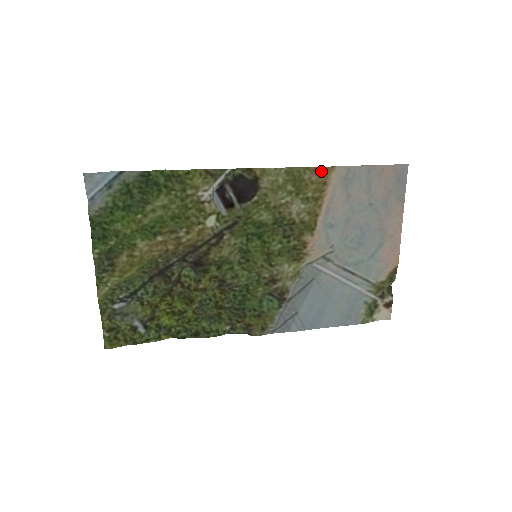
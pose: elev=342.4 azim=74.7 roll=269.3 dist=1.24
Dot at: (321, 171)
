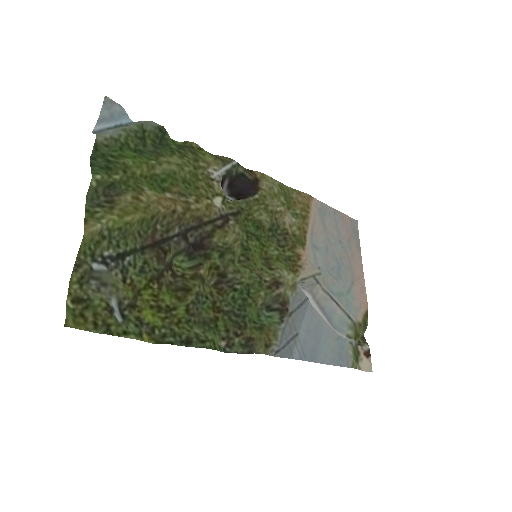
Dot at: (304, 196)
